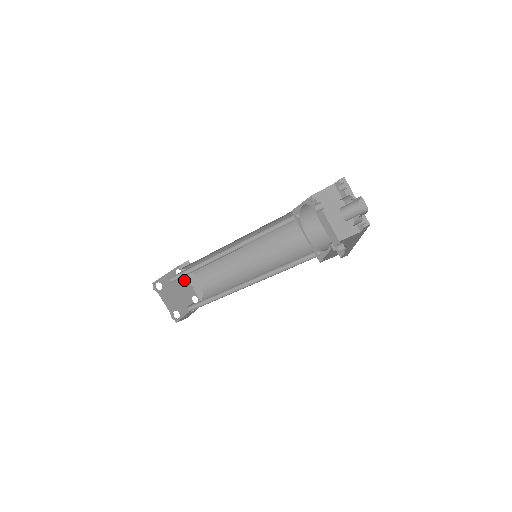
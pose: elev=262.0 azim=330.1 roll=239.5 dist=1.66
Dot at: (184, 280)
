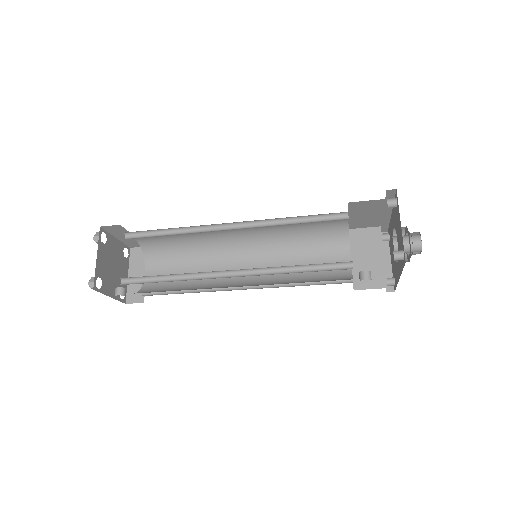
Dot at: (125, 265)
